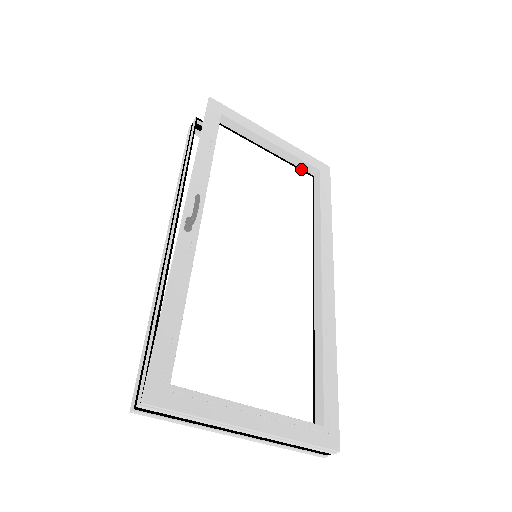
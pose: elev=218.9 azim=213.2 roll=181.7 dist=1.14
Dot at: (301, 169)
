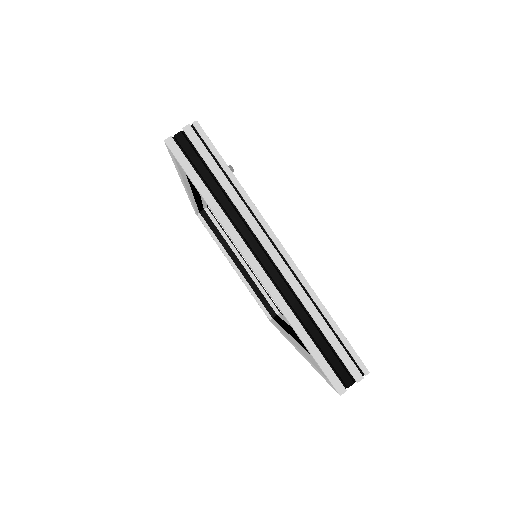
Dot at: occluded
